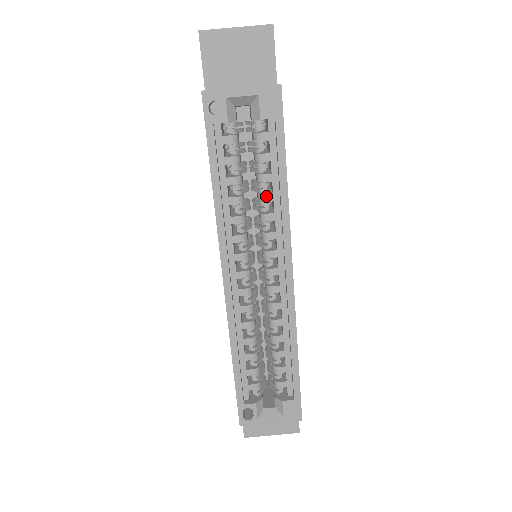
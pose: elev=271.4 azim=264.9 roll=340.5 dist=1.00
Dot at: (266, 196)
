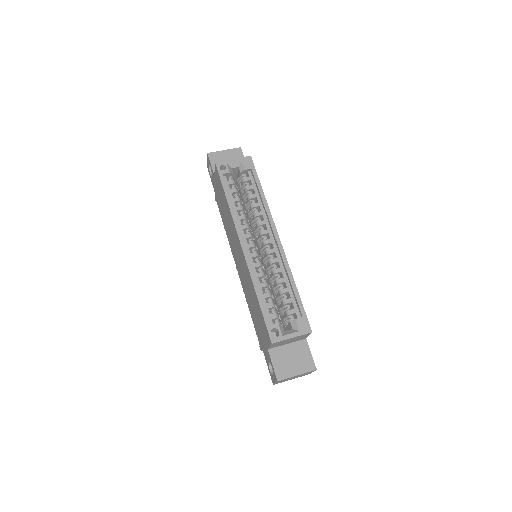
Dot at: (255, 204)
